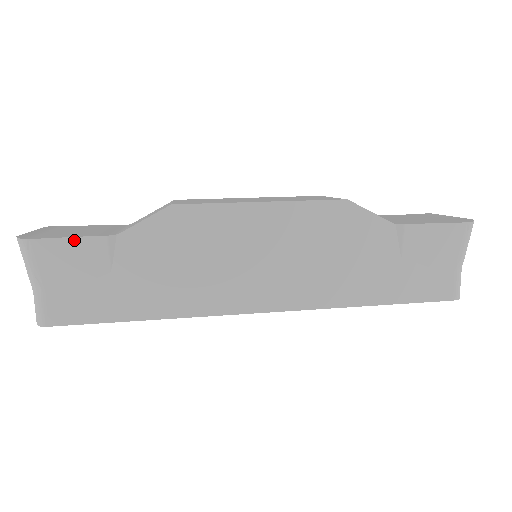
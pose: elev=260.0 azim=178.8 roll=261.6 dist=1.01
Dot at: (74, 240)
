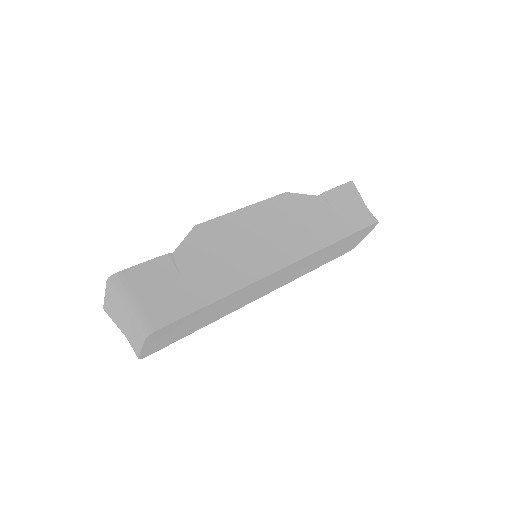
Dot at: (148, 263)
